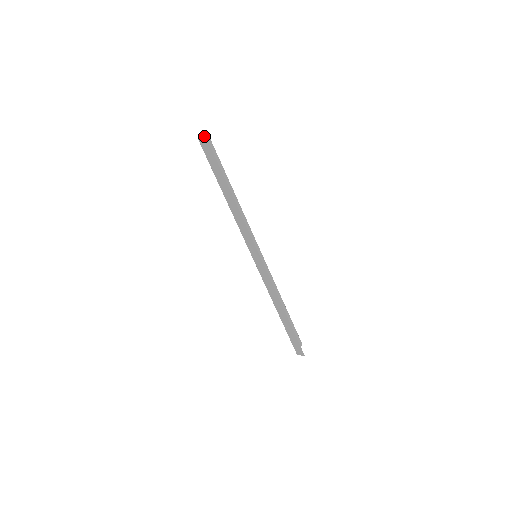
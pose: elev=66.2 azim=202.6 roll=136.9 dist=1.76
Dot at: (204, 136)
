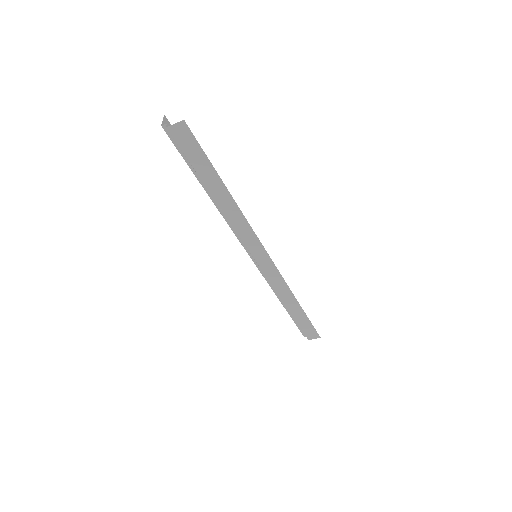
Dot at: (163, 120)
